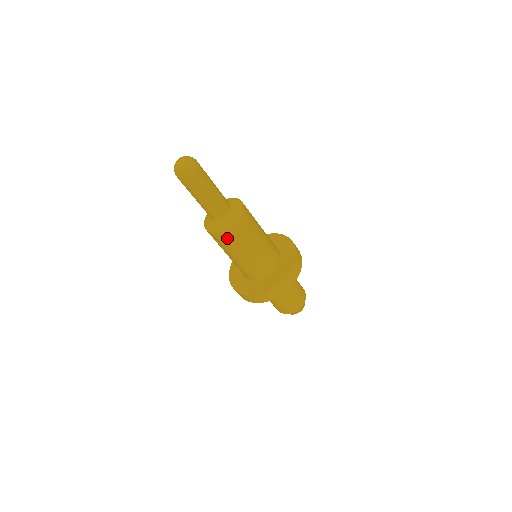
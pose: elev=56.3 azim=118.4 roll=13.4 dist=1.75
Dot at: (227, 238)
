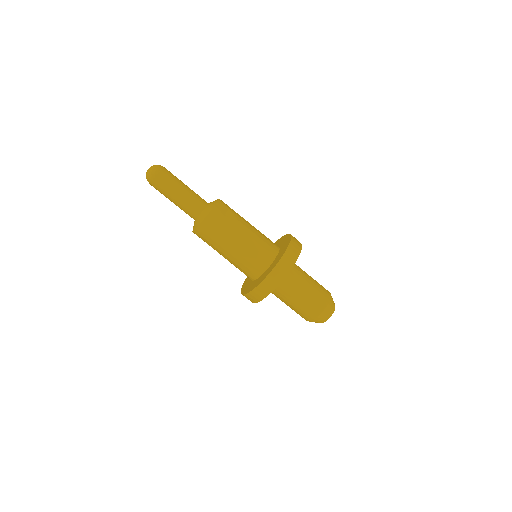
Dot at: occluded
